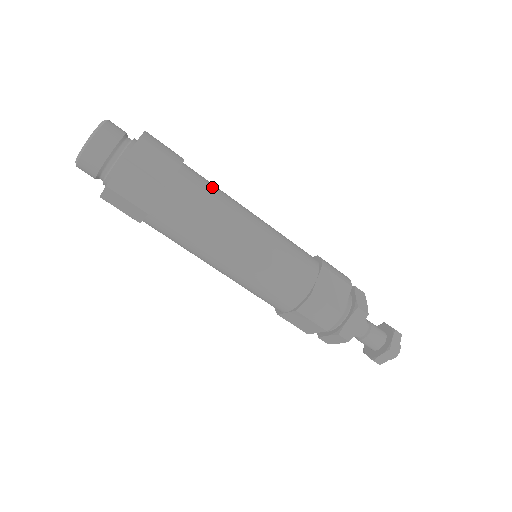
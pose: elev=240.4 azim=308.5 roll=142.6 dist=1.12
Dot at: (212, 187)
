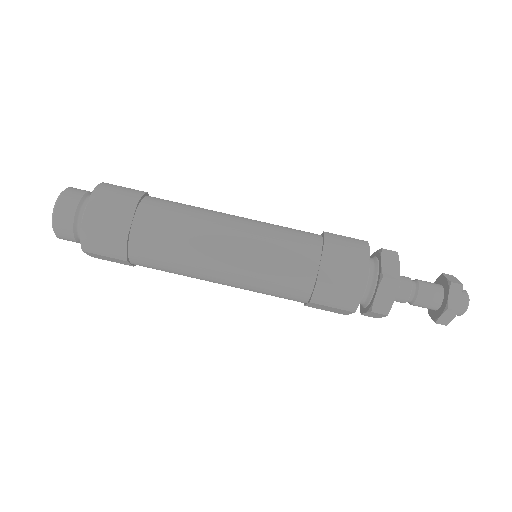
Dot at: (177, 211)
